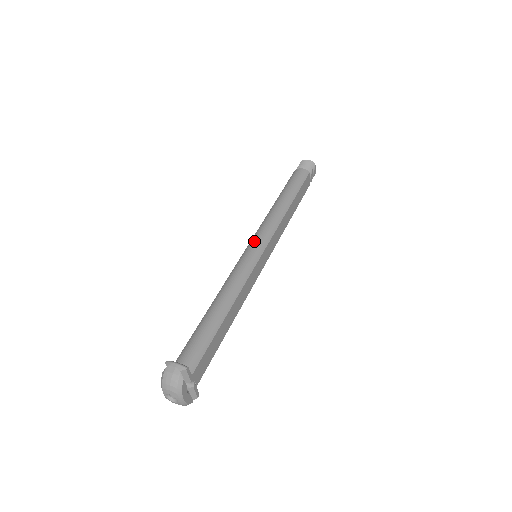
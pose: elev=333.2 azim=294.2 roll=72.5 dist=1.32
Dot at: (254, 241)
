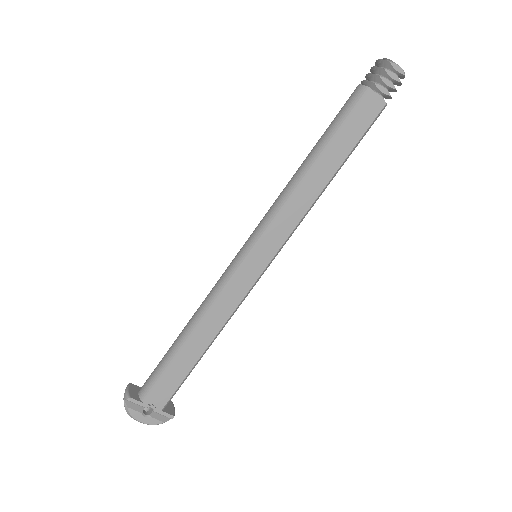
Dot at: (248, 238)
